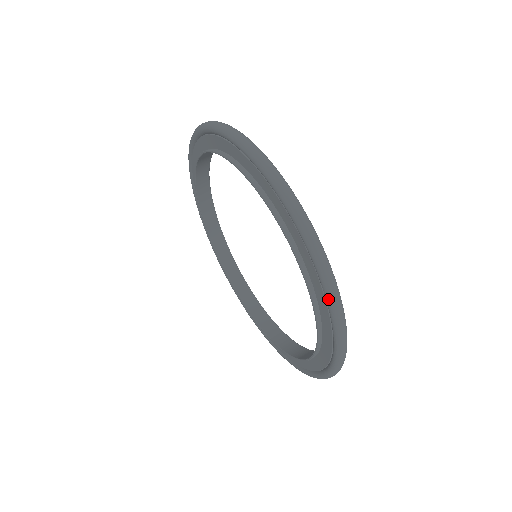
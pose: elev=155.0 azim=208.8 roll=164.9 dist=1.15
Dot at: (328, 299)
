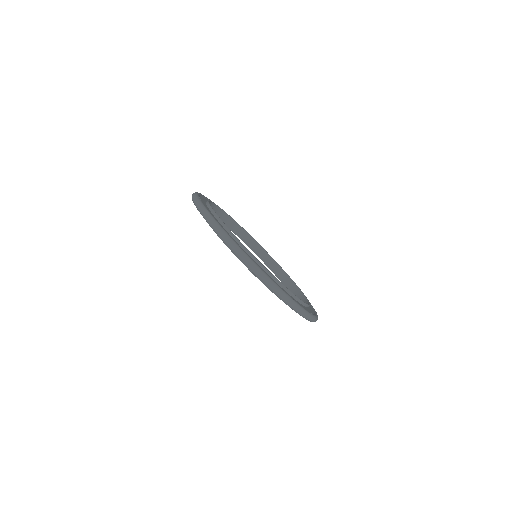
Dot at: (198, 210)
